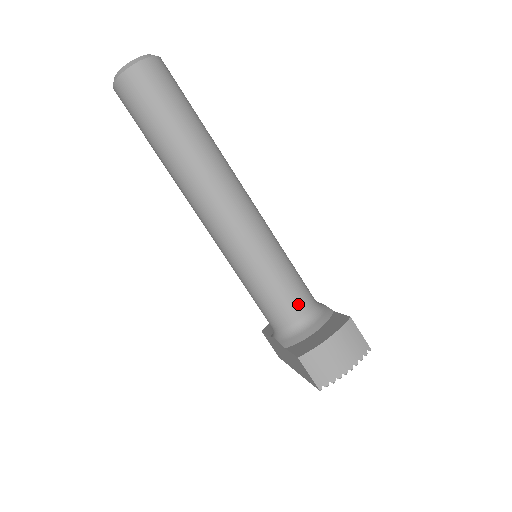
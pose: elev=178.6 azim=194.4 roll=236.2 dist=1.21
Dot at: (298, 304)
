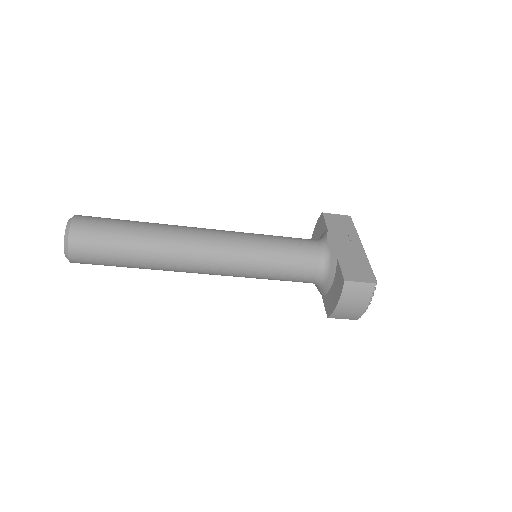
Dot at: (307, 273)
